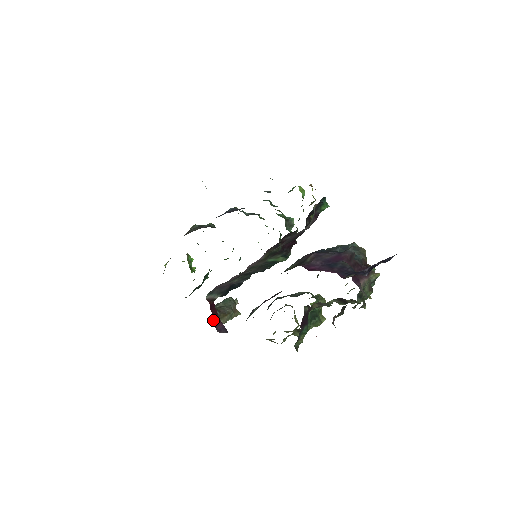
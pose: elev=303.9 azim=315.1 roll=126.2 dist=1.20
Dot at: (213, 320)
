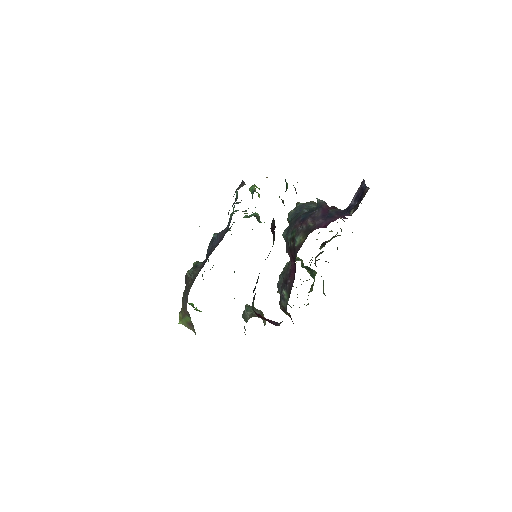
Dot at: occluded
